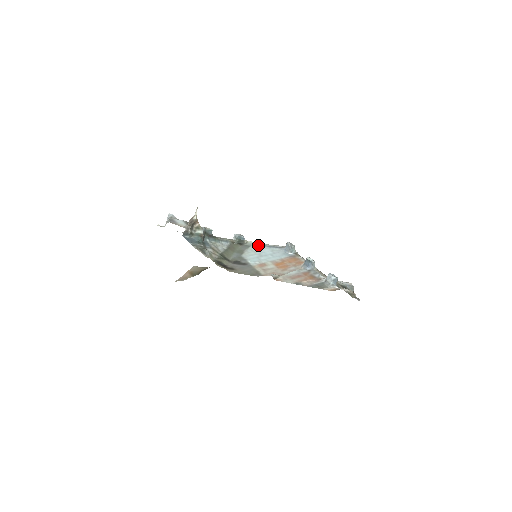
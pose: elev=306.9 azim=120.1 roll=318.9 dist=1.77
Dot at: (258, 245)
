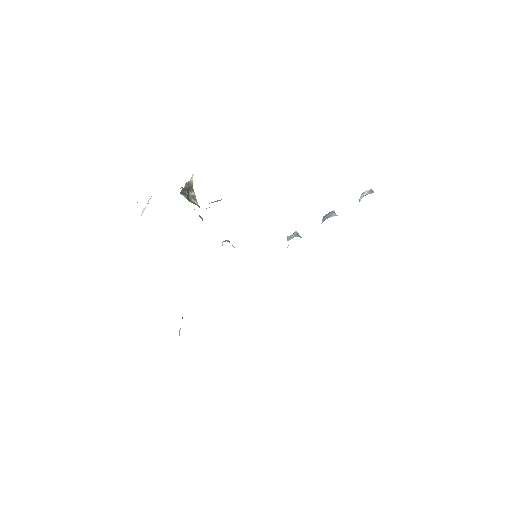
Dot at: occluded
